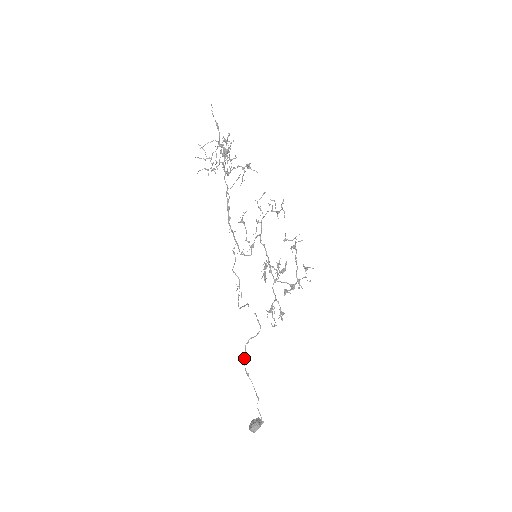
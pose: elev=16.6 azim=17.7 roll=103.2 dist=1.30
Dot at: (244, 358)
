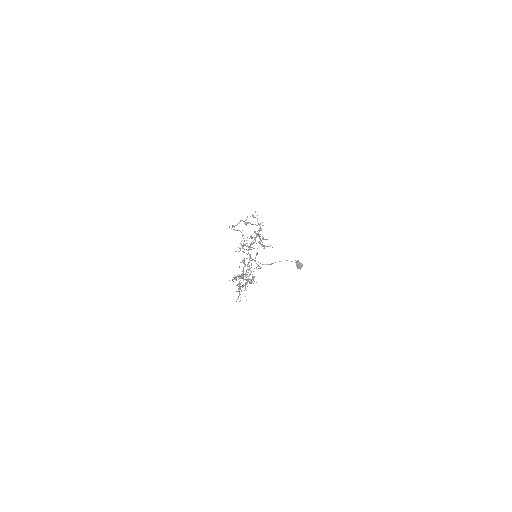
Dot at: (262, 264)
